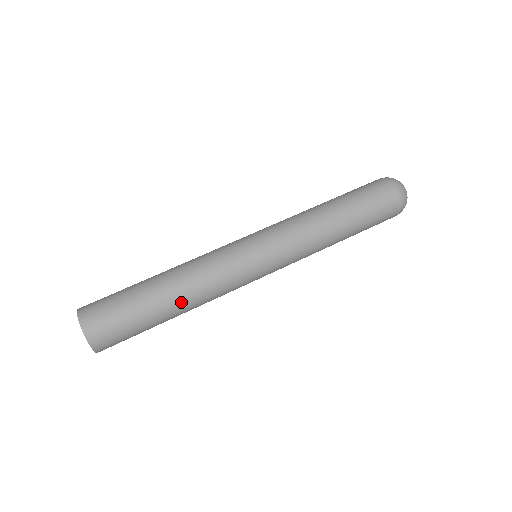
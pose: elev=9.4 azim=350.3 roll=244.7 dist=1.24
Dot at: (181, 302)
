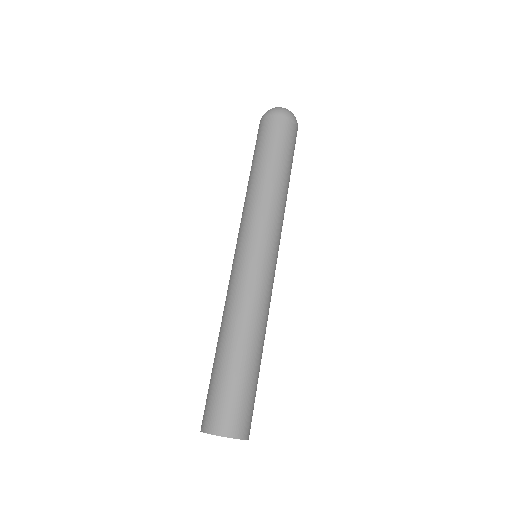
Dot at: occluded
